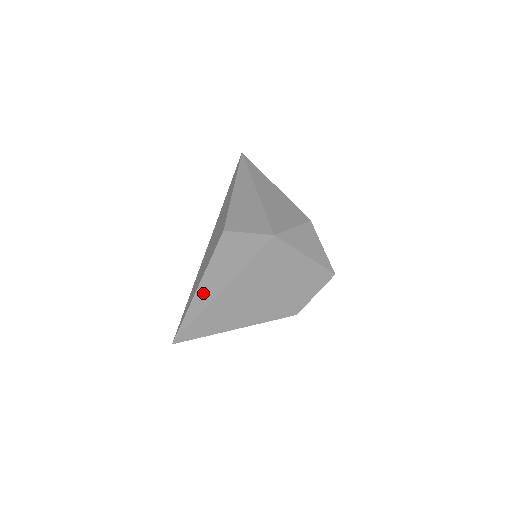
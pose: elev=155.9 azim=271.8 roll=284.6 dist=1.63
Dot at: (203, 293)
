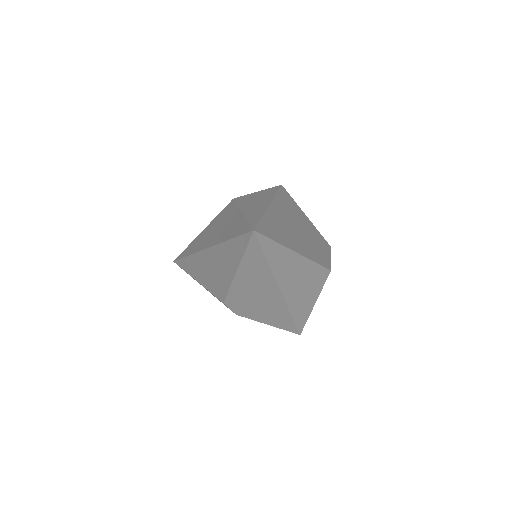
Dot at: (252, 209)
